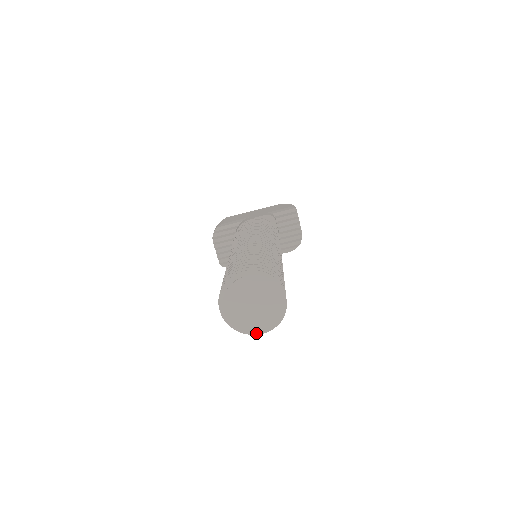
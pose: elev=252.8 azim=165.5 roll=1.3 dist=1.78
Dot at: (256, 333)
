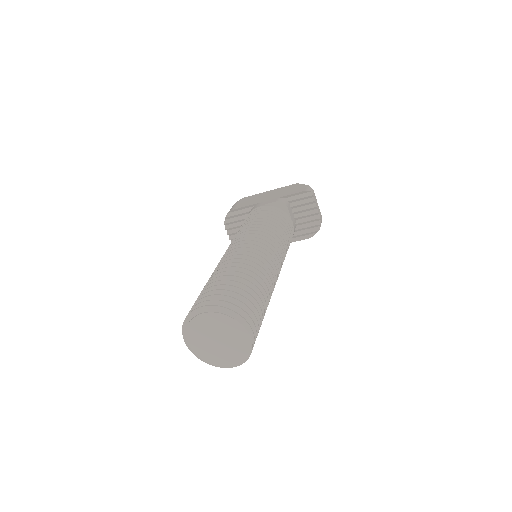
Dot at: (224, 367)
